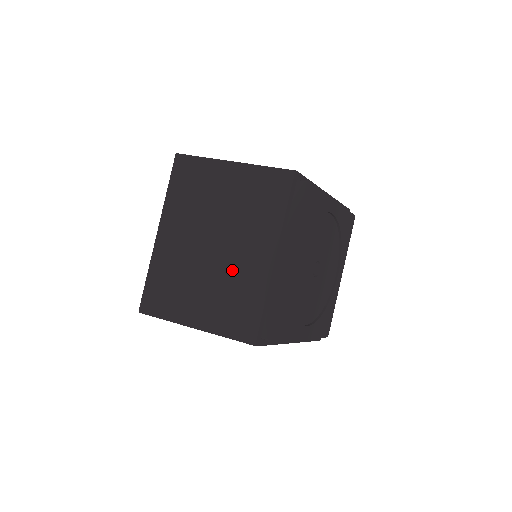
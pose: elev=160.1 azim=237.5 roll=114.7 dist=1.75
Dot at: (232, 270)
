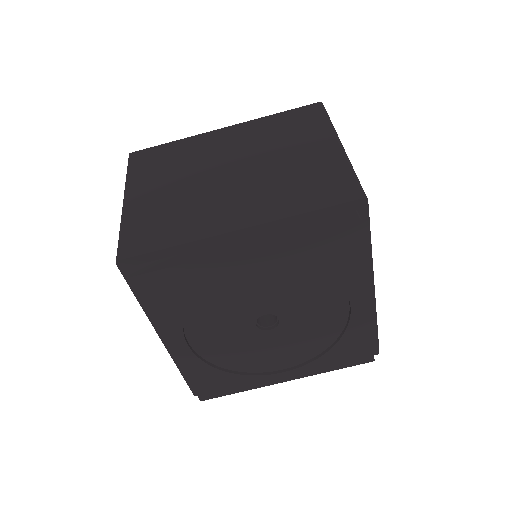
Dot at: occluded
